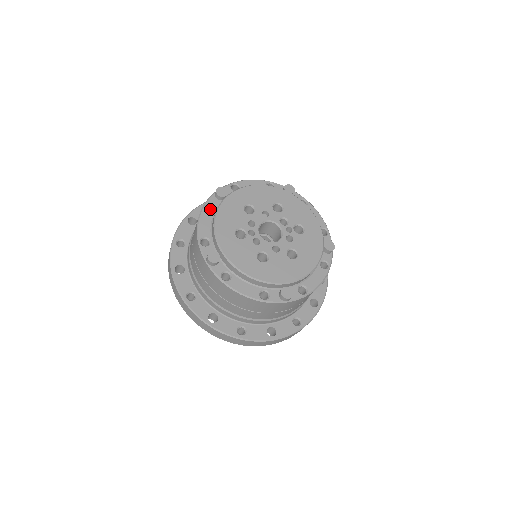
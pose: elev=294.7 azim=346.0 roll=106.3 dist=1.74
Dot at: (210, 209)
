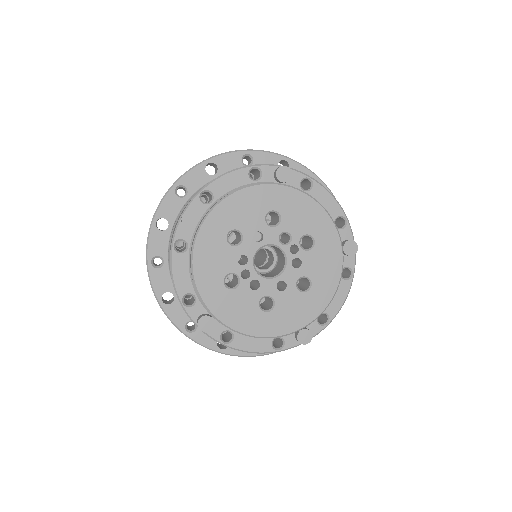
Dot at: occluded
